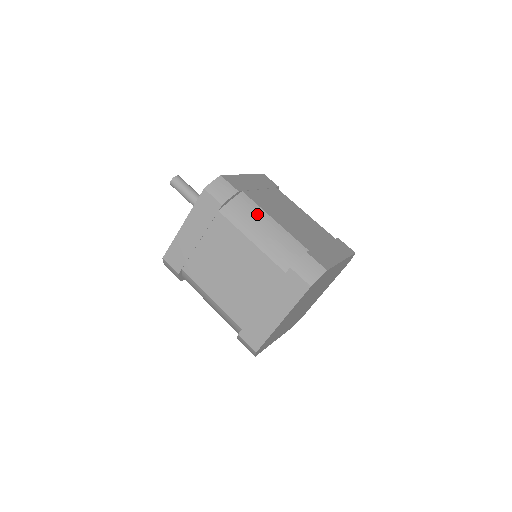
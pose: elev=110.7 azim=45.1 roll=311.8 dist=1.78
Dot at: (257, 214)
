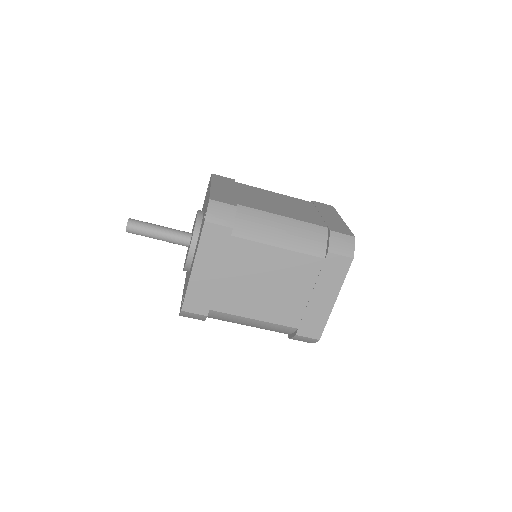
Dot at: (266, 219)
